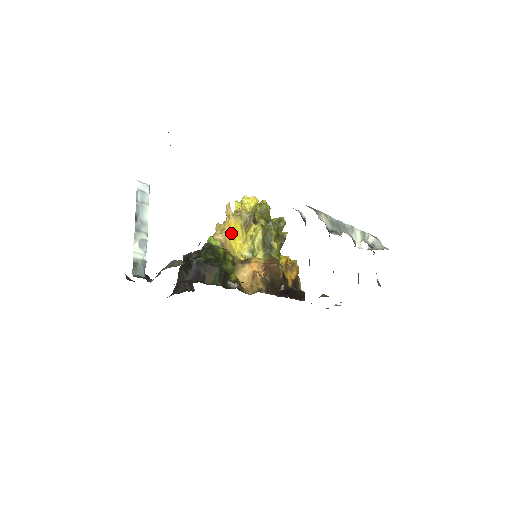
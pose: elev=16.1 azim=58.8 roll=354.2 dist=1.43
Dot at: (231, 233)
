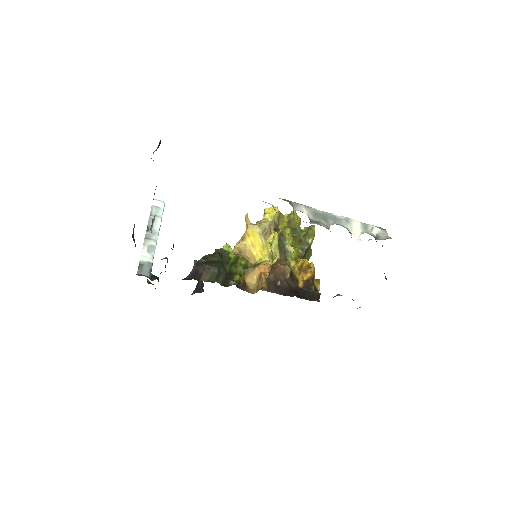
Dot at: (250, 241)
